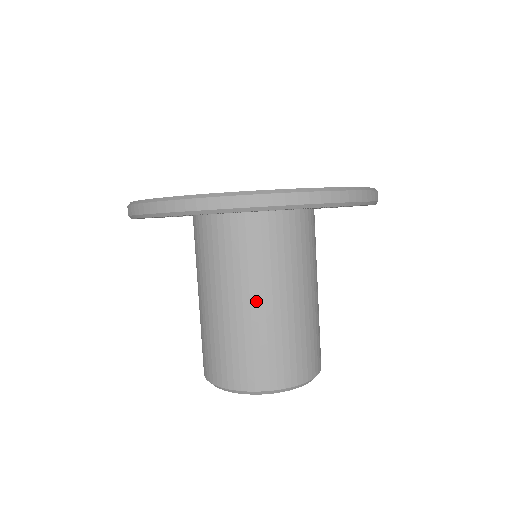
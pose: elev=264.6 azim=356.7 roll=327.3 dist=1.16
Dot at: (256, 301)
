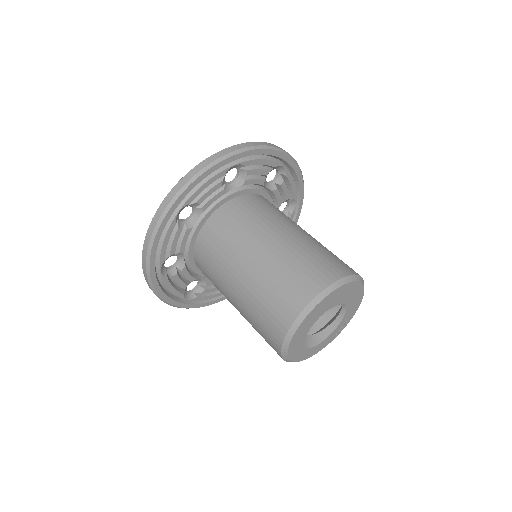
Dot at: (268, 242)
